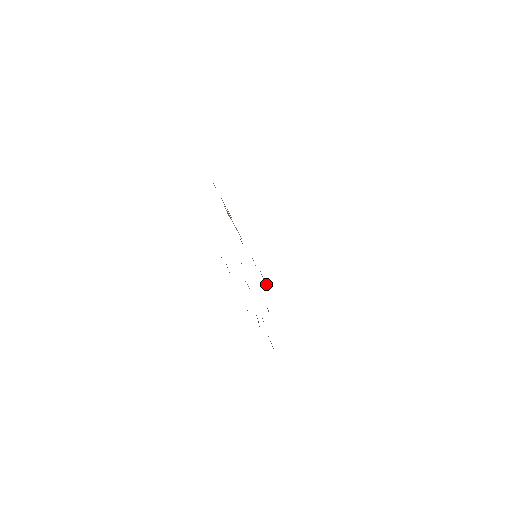
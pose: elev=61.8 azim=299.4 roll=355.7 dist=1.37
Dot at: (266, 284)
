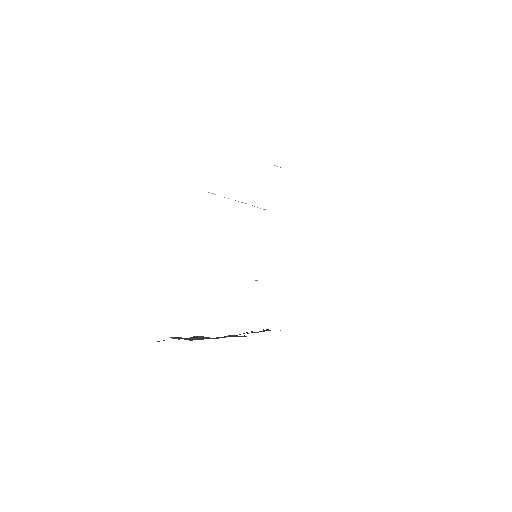
Dot at: occluded
